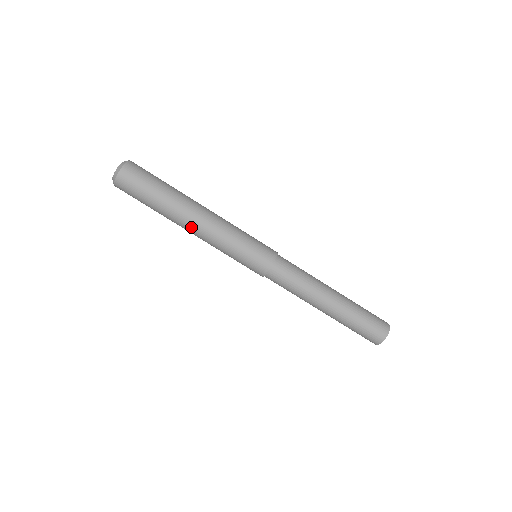
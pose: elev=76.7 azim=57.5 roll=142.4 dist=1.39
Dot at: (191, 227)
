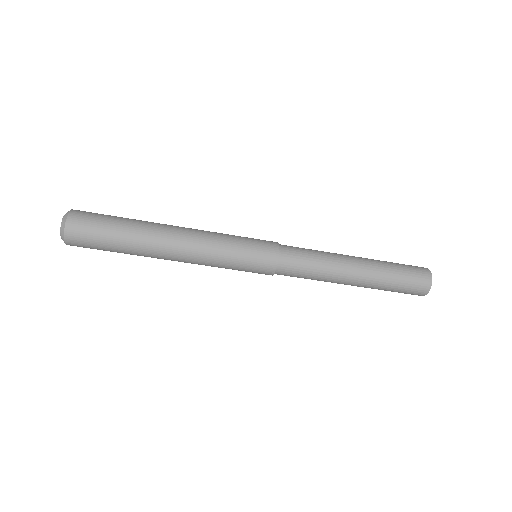
Dot at: occluded
